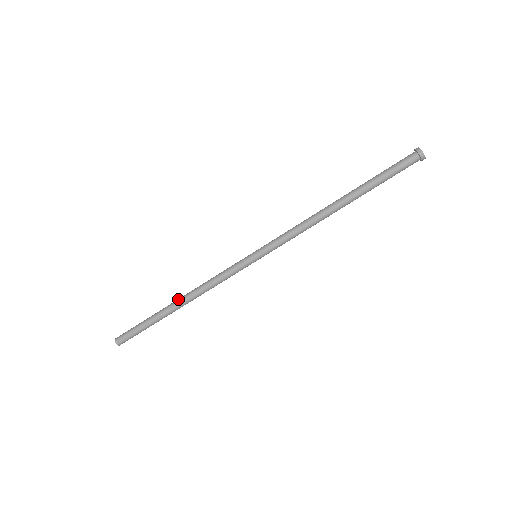
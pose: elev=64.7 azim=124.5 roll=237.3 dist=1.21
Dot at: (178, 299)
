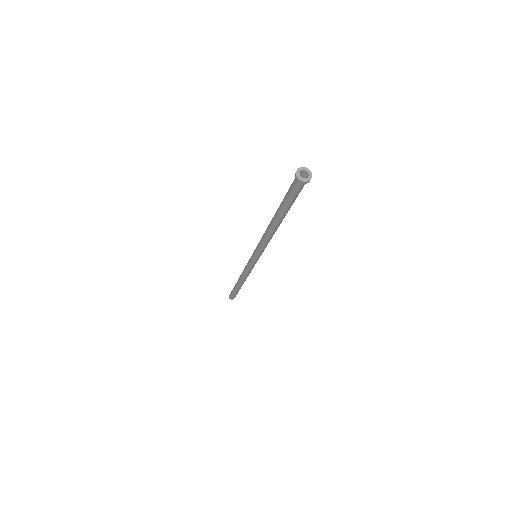
Dot at: (238, 281)
